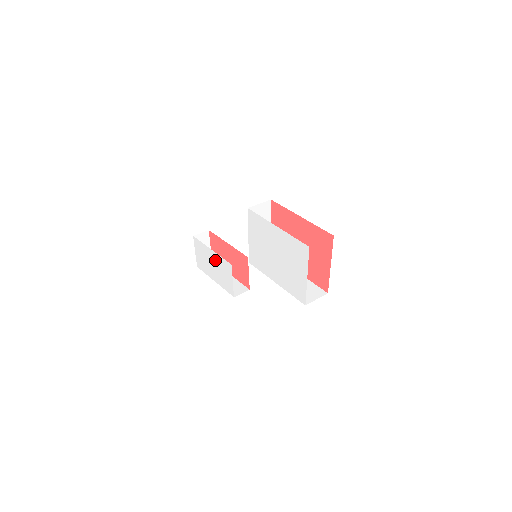
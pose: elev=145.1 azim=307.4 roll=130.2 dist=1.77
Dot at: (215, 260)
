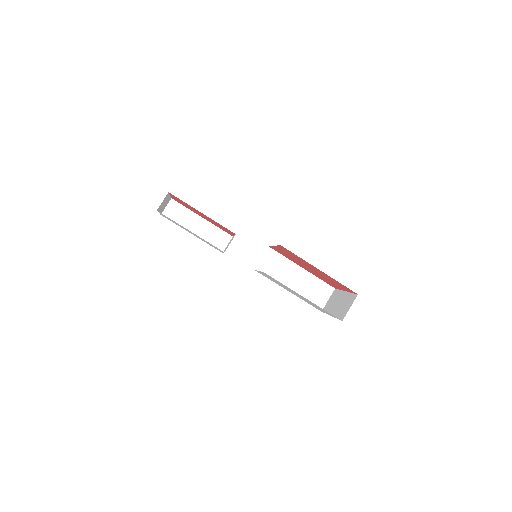
Dot at: occluded
